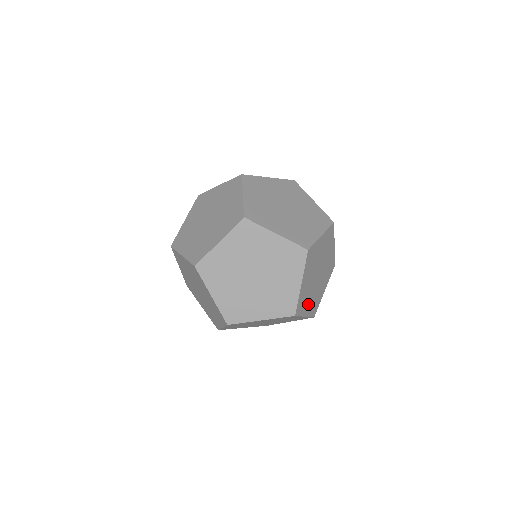
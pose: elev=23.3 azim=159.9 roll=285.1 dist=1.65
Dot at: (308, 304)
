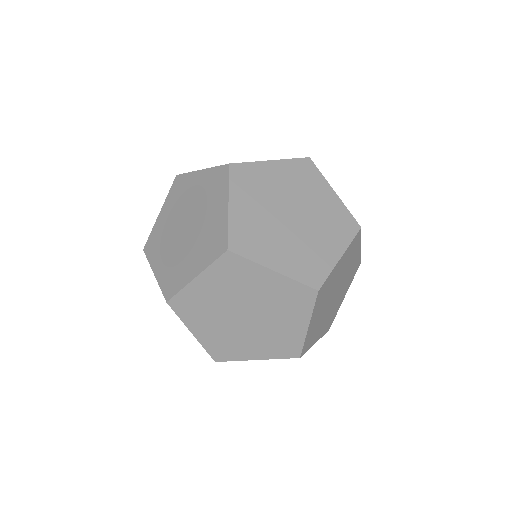
Dot at: (320, 330)
